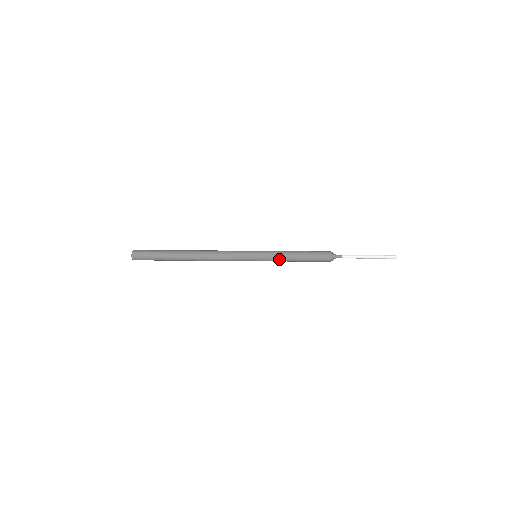
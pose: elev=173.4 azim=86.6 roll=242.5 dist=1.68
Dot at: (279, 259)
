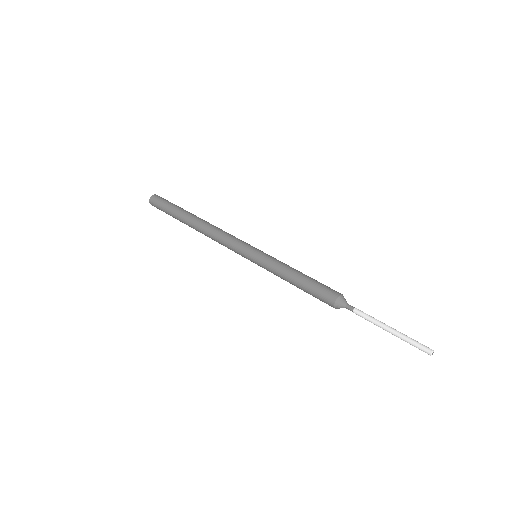
Dot at: (276, 274)
